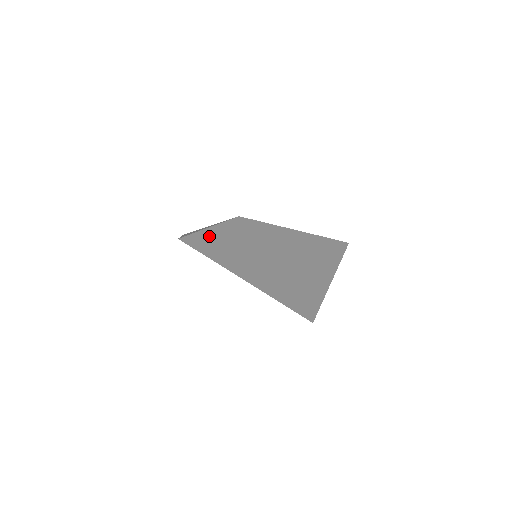
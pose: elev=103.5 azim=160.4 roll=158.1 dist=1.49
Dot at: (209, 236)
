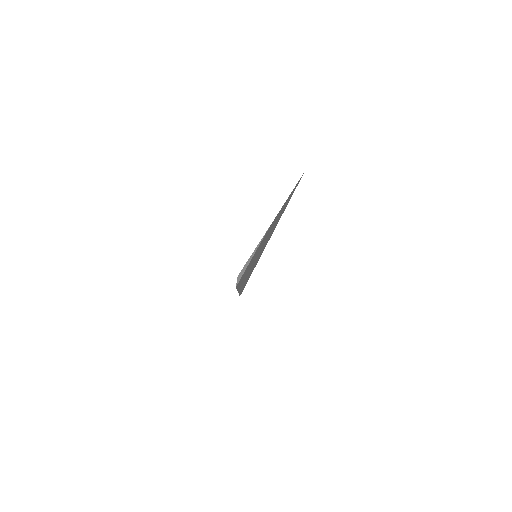
Dot at: (248, 265)
